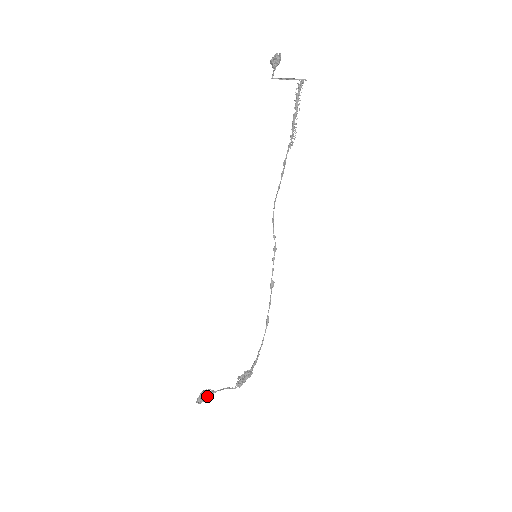
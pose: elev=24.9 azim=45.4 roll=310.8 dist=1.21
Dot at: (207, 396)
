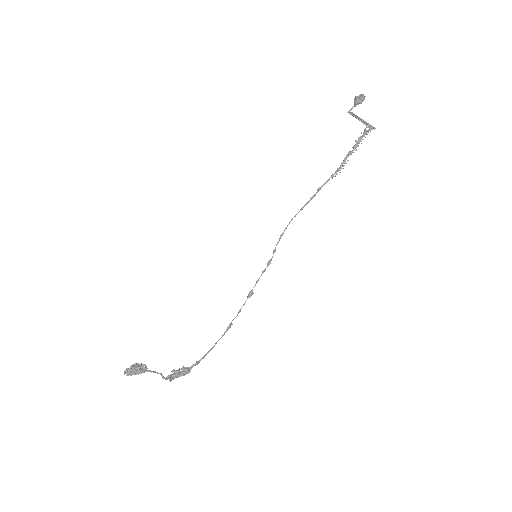
Dot at: (139, 370)
